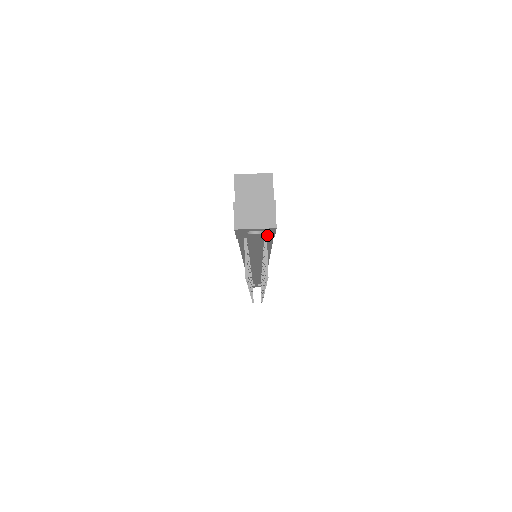
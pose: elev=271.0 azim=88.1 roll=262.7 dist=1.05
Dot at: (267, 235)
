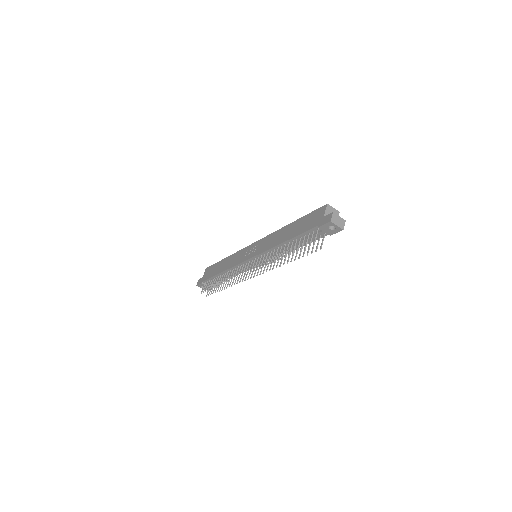
Dot at: (331, 232)
